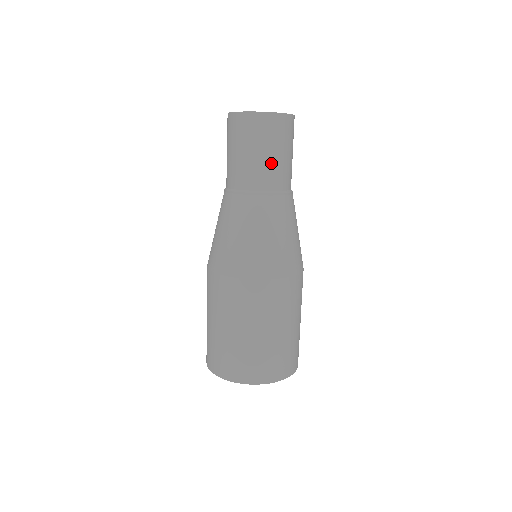
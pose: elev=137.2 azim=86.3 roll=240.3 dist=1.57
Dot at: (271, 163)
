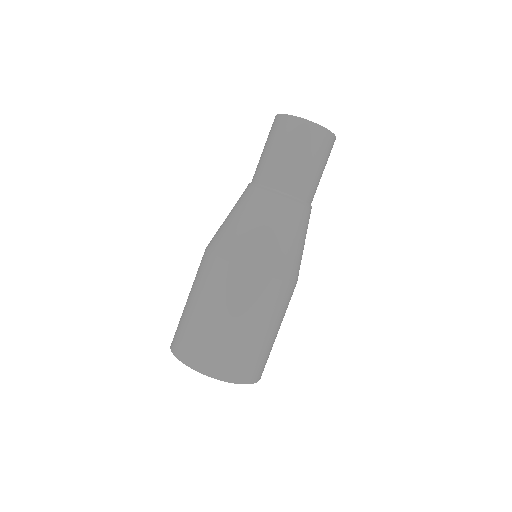
Dot at: (297, 168)
